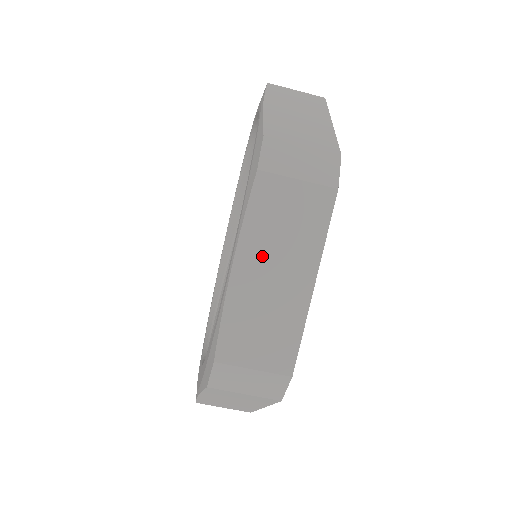
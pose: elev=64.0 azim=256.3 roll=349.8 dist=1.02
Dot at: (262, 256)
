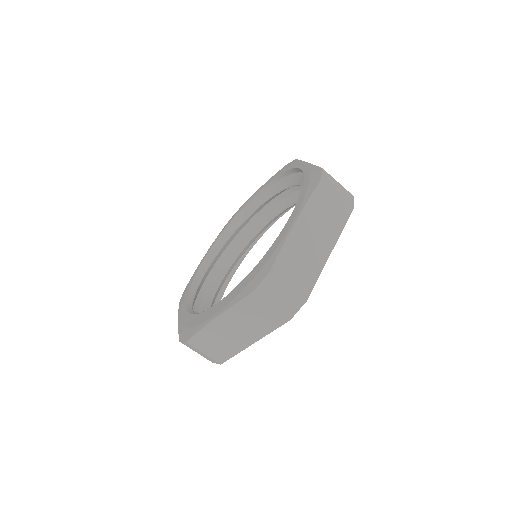
Dot at: (311, 224)
